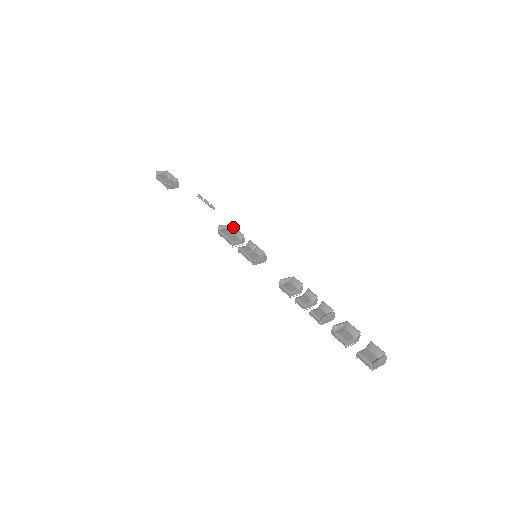
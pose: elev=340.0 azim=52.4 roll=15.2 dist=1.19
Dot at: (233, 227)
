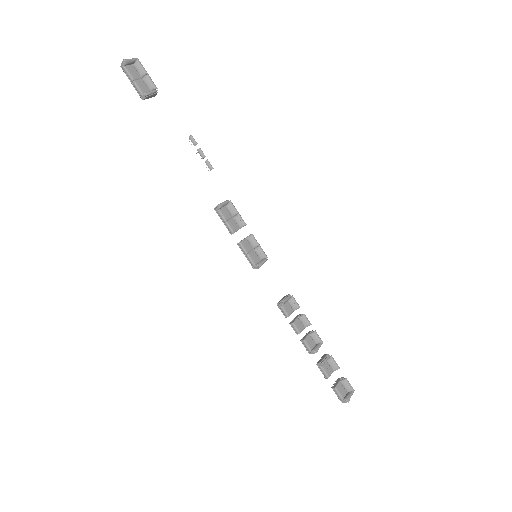
Dot at: (234, 209)
